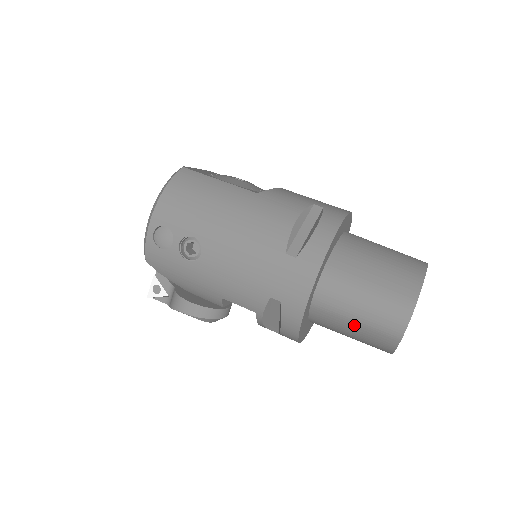
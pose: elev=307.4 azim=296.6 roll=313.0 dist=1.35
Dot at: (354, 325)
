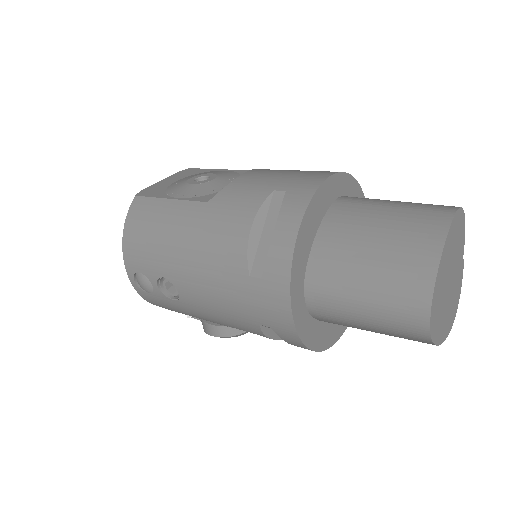
Dot at: (370, 330)
